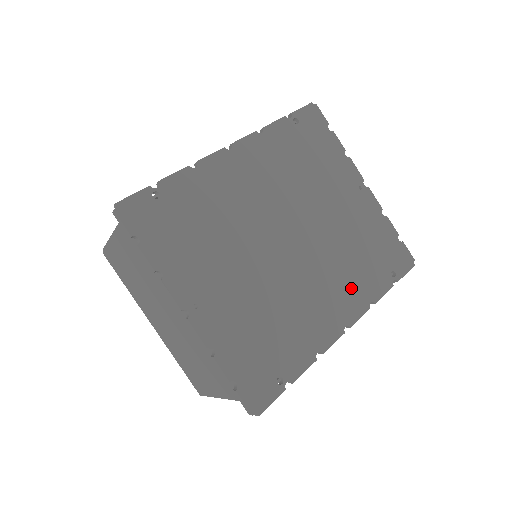
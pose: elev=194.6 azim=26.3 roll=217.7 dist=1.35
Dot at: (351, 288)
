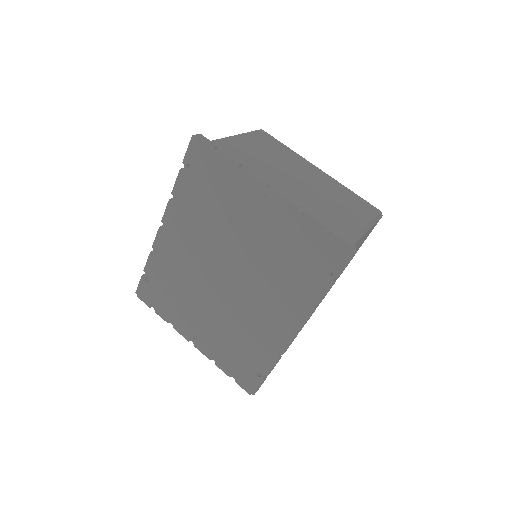
Dot at: (289, 299)
